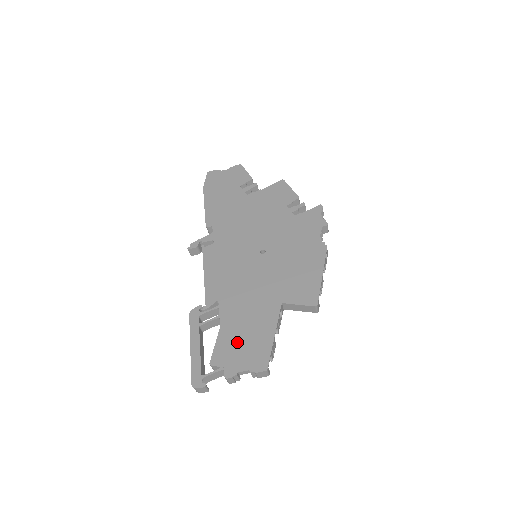
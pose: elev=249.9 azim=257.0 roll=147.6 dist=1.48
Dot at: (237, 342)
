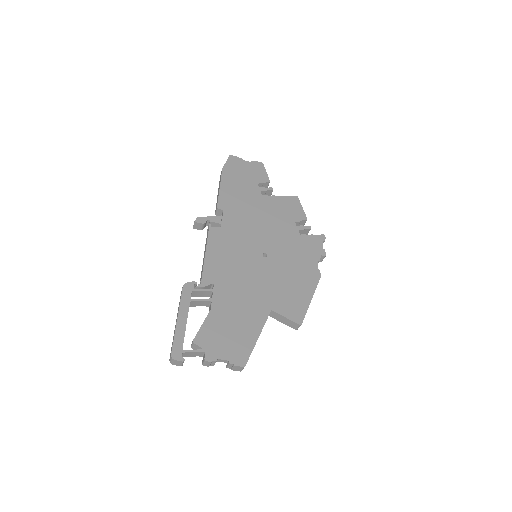
Dot at: (223, 330)
